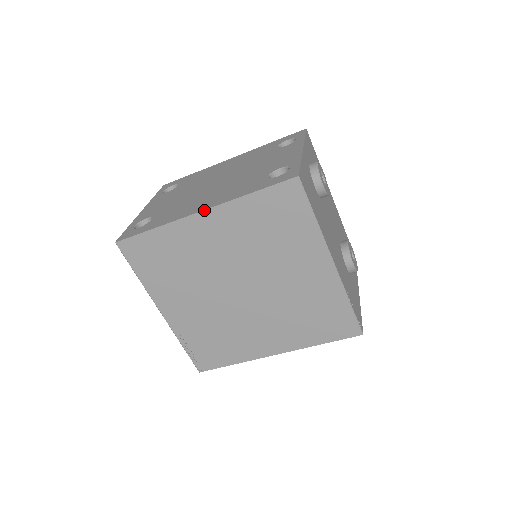
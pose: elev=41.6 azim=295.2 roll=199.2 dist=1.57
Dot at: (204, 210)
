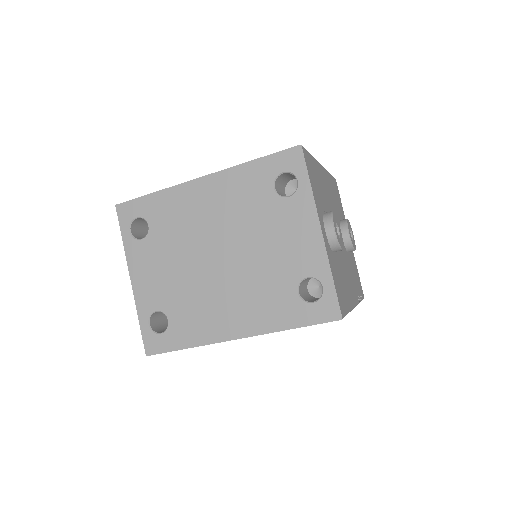
Dot at: (241, 338)
